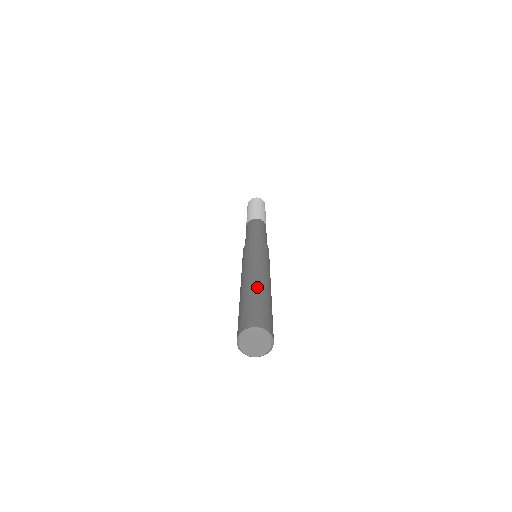
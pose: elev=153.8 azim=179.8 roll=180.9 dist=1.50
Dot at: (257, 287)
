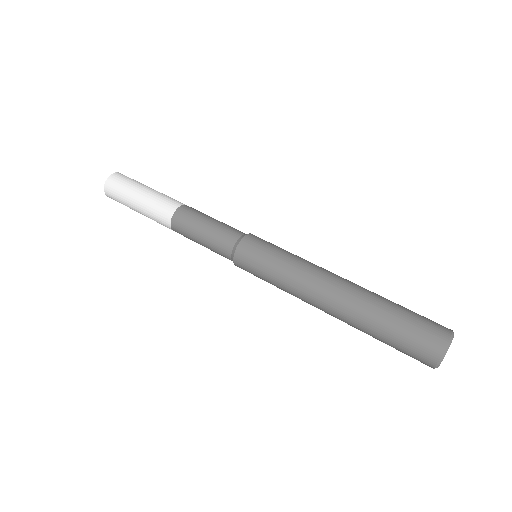
Dot at: (357, 311)
